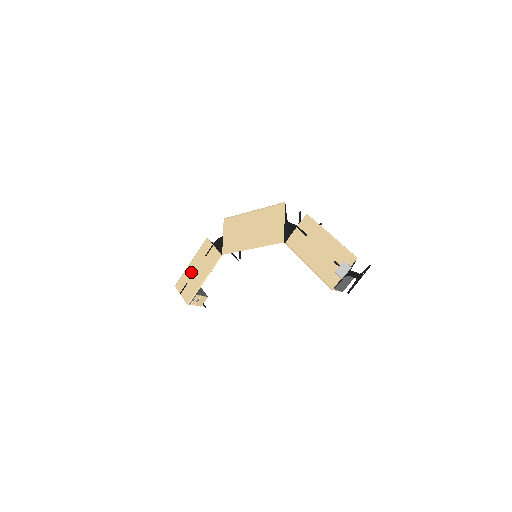
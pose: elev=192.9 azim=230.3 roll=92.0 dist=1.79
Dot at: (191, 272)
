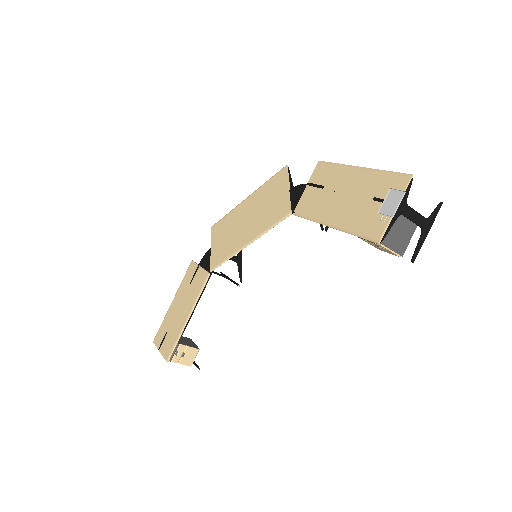
Dot at: (172, 313)
